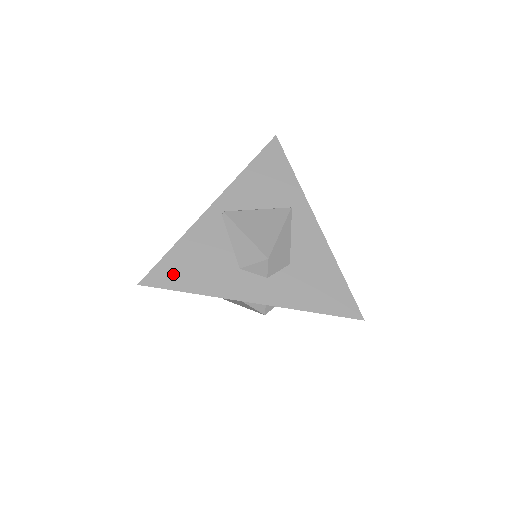
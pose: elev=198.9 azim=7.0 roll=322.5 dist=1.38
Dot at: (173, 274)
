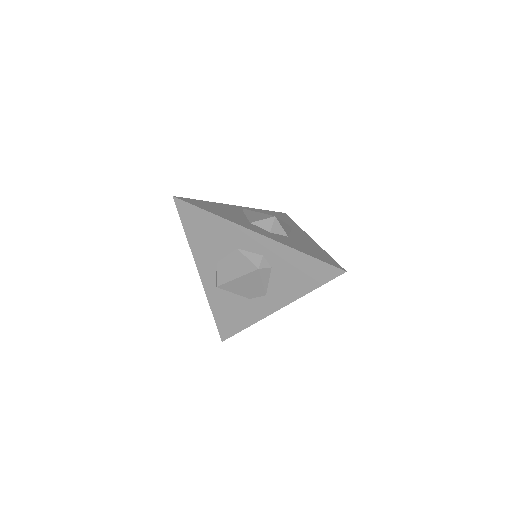
Dot at: (200, 204)
